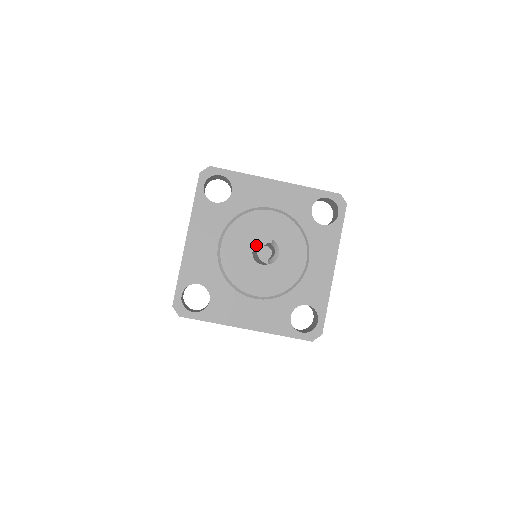
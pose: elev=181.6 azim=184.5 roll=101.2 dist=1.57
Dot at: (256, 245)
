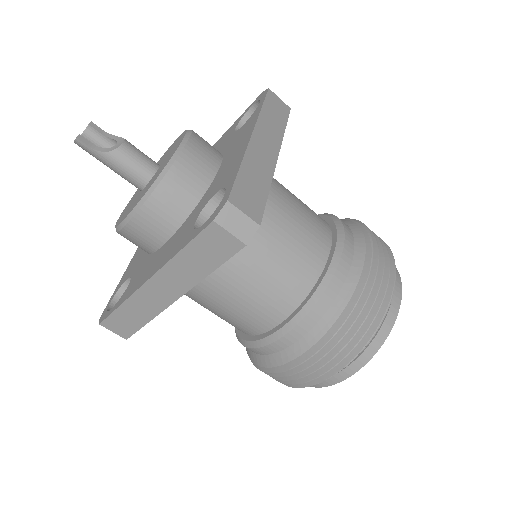
Dot at: occluded
